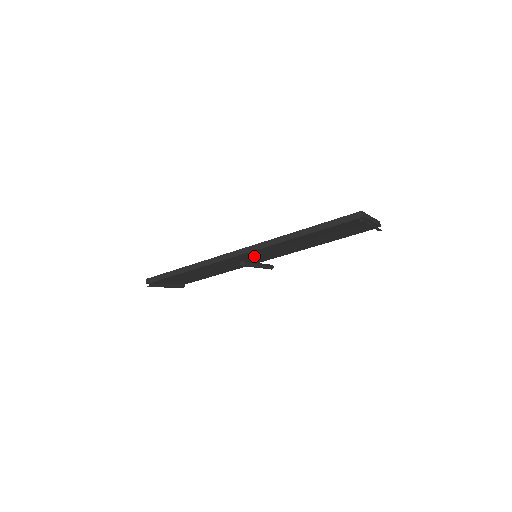
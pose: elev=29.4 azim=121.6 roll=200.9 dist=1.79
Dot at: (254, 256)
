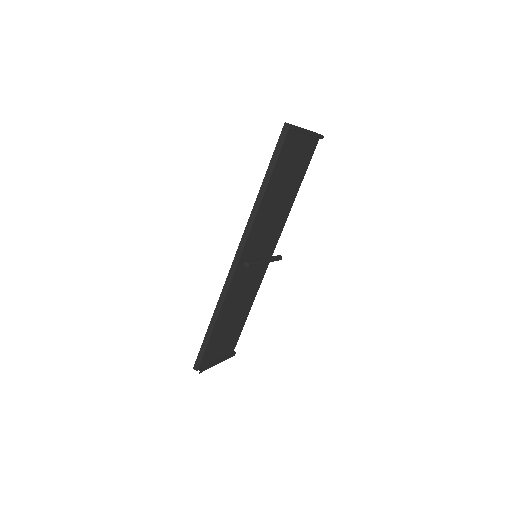
Dot at: (253, 256)
